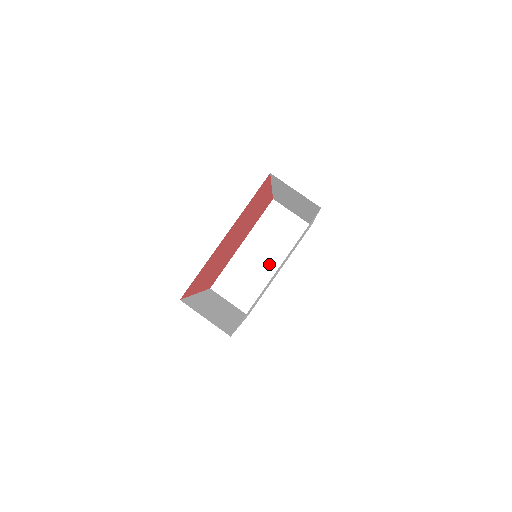
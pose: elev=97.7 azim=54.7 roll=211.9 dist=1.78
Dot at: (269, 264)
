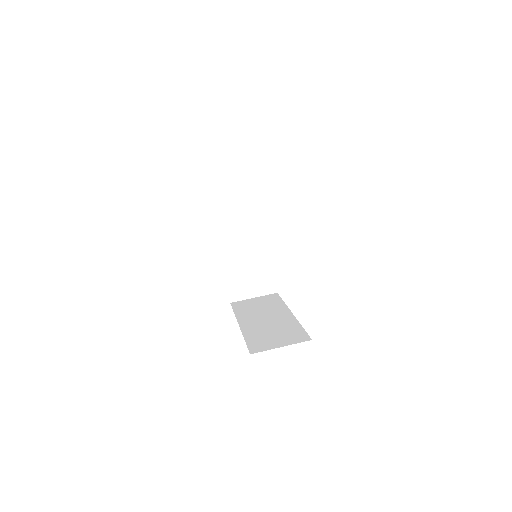
Dot at: (278, 317)
